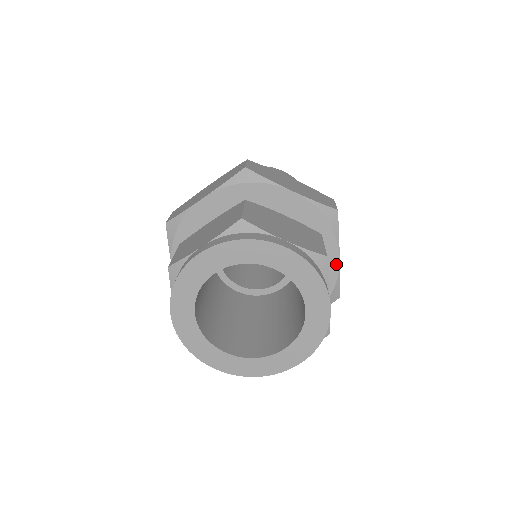
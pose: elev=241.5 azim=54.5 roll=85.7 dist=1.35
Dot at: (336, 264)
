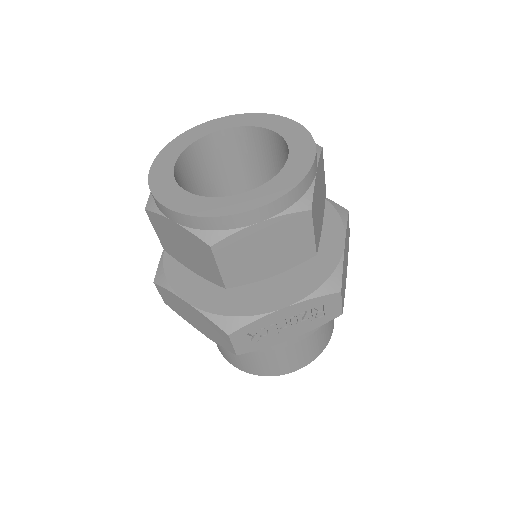
Dot at: (340, 247)
